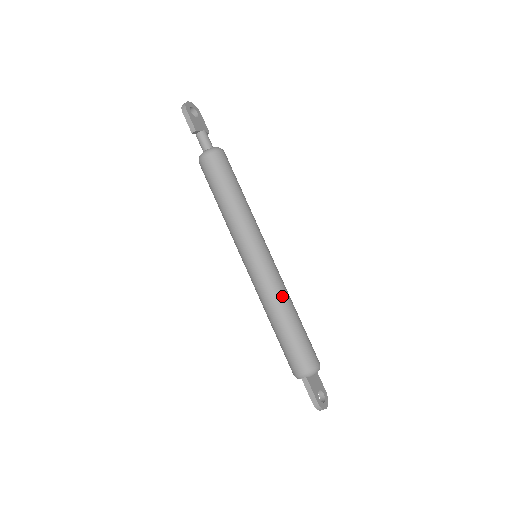
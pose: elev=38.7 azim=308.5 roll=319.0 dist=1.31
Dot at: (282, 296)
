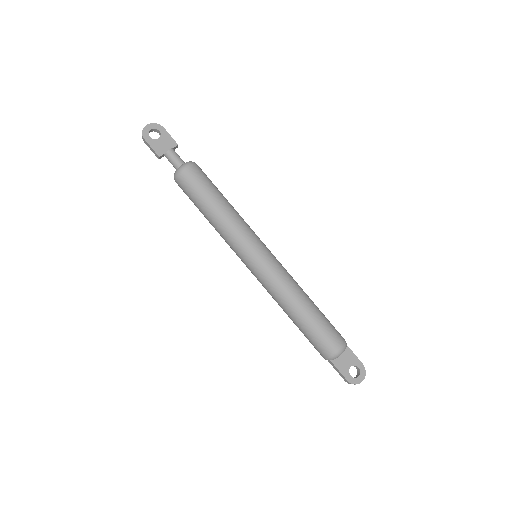
Dot at: (285, 294)
